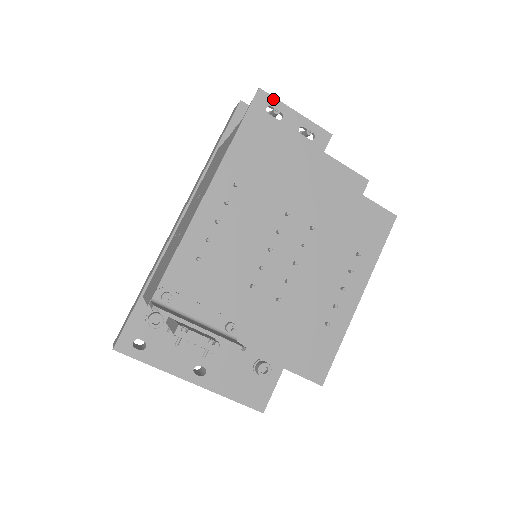
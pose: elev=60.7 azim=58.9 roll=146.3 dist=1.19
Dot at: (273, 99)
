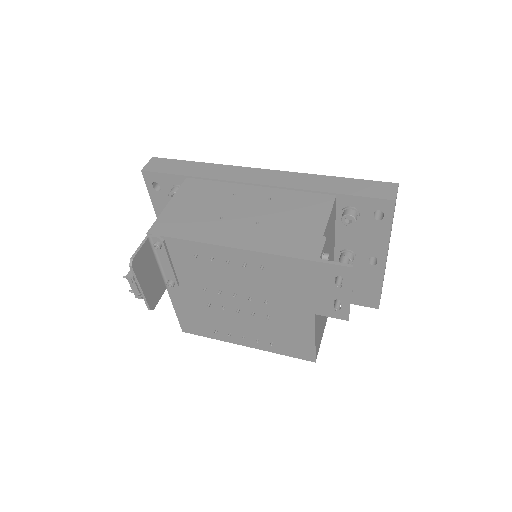
Dot at: (350, 279)
